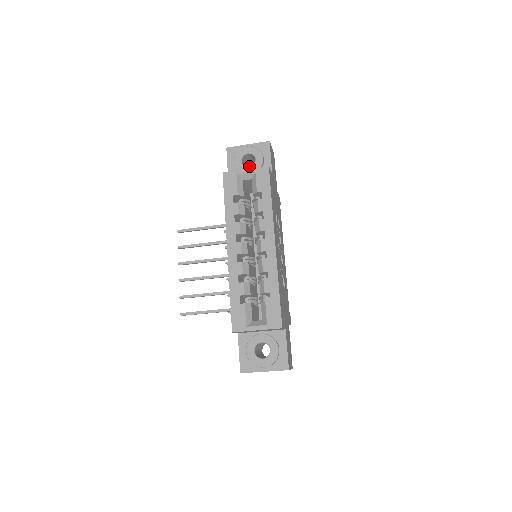
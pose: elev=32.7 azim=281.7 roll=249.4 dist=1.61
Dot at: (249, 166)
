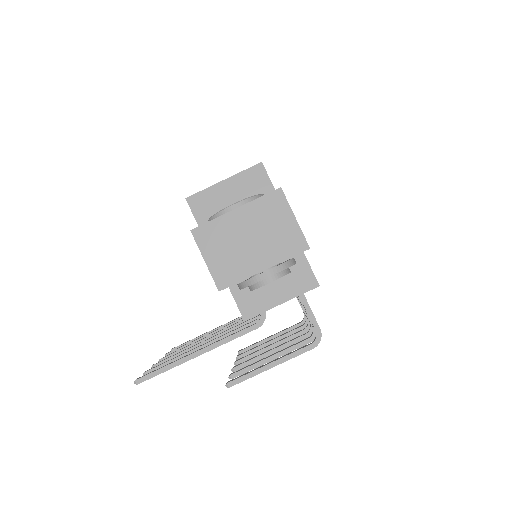
Dot at: occluded
